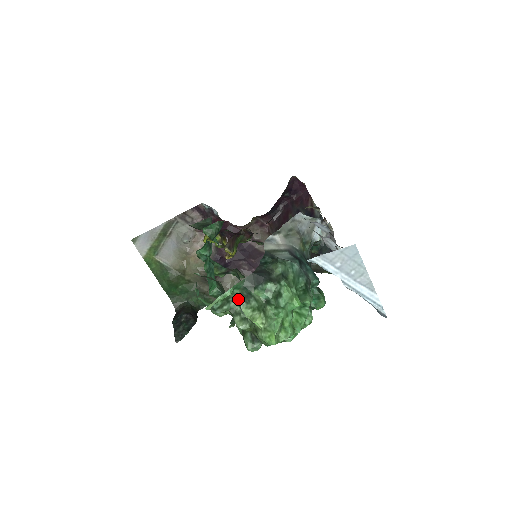
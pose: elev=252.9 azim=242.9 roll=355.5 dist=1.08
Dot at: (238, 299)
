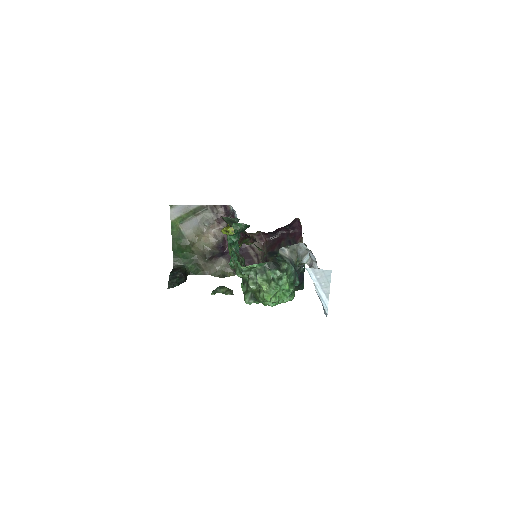
Dot at: (257, 271)
